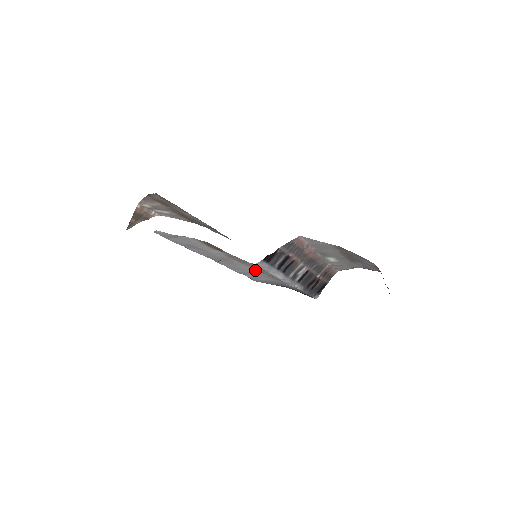
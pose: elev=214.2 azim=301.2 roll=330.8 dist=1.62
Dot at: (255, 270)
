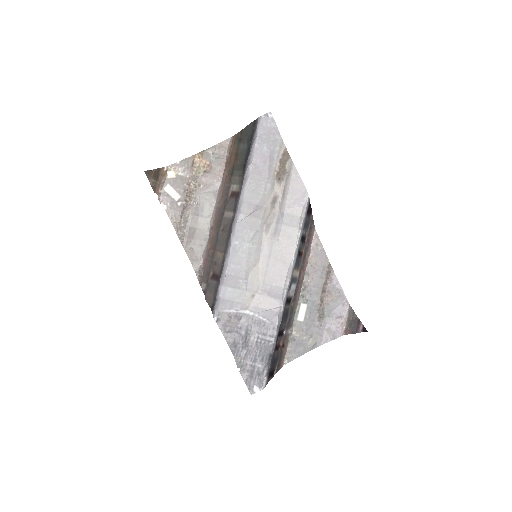
Dot at: (258, 260)
